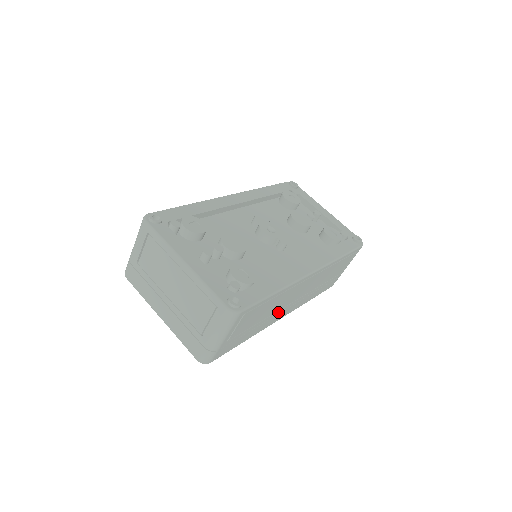
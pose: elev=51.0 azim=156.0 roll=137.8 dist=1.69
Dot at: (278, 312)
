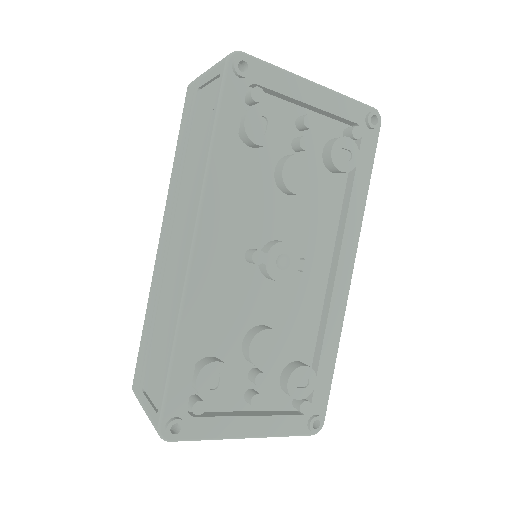
Dot at: occluded
